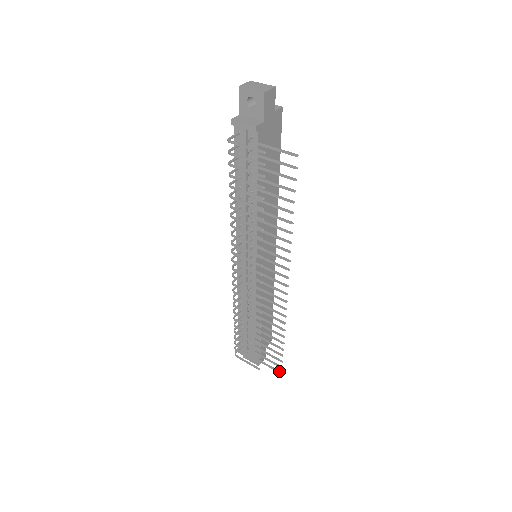
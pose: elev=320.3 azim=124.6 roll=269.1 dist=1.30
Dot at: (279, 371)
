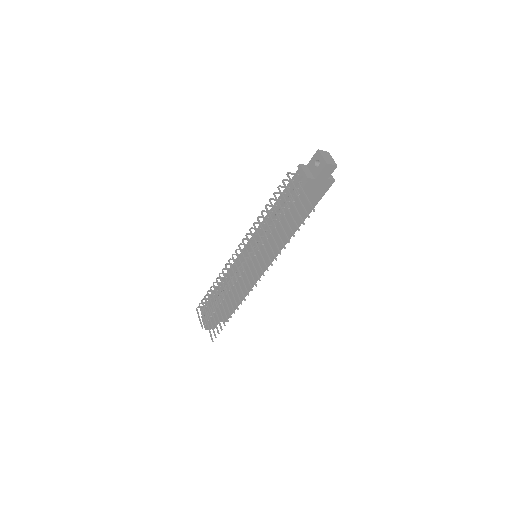
Dot at: occluded
